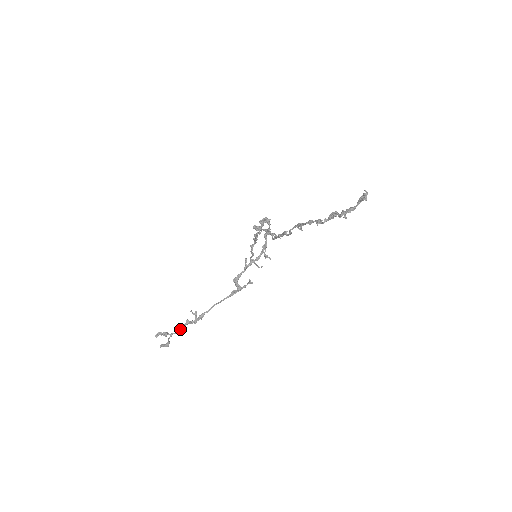
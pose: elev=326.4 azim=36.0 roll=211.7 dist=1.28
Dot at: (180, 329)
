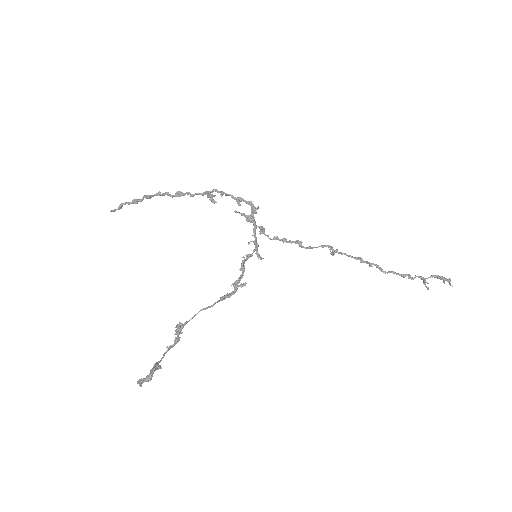
Dot at: occluded
